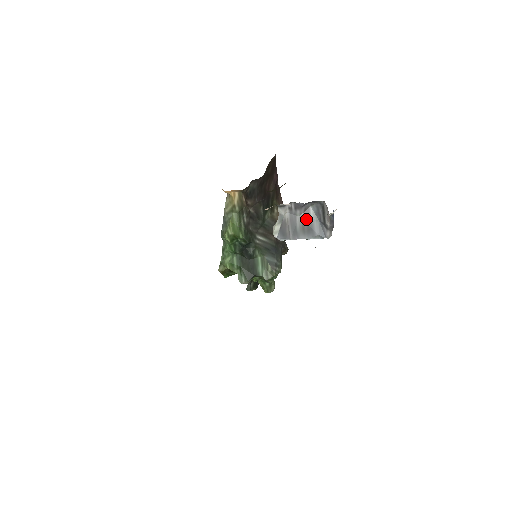
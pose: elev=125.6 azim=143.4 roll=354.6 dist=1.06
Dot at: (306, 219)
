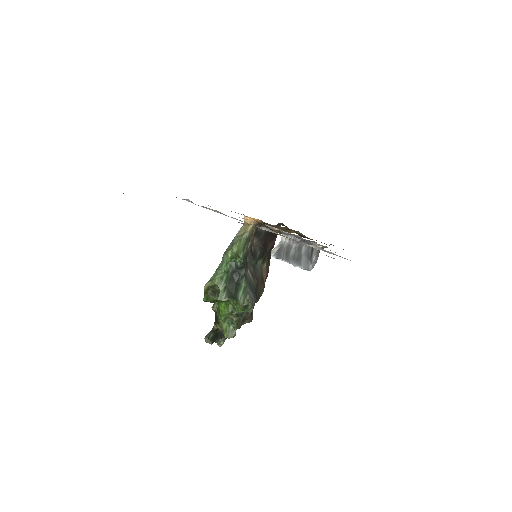
Dot at: (298, 252)
